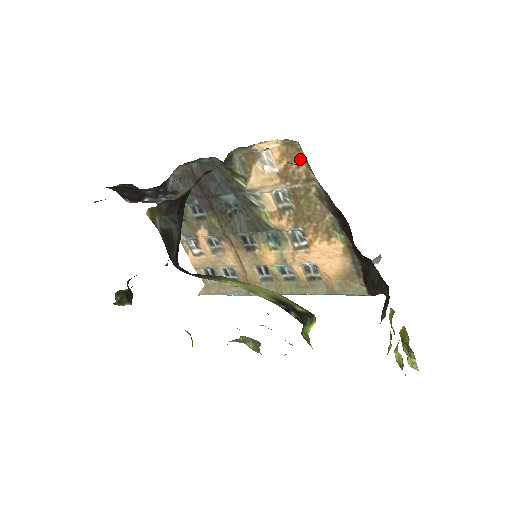
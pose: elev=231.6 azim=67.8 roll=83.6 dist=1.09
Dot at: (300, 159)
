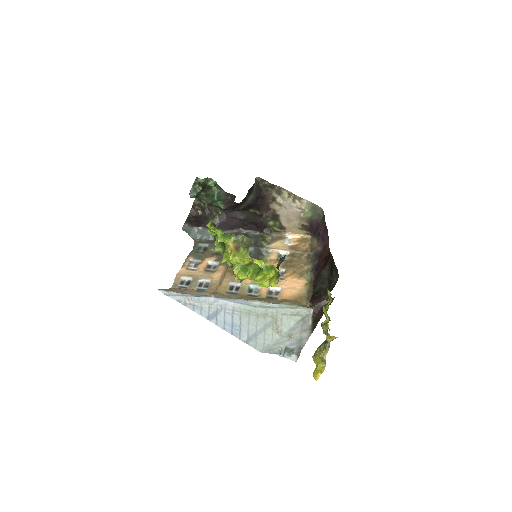
Dot at: (307, 244)
